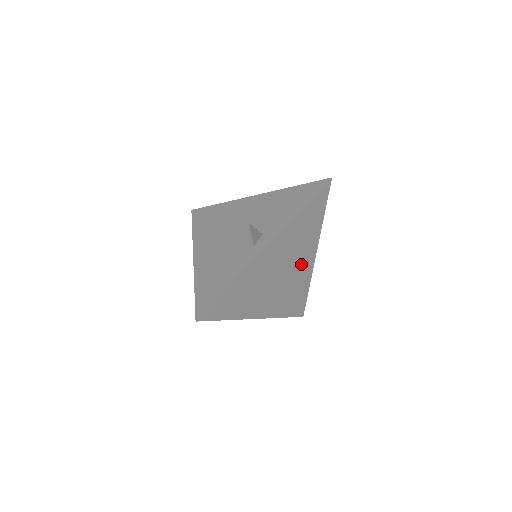
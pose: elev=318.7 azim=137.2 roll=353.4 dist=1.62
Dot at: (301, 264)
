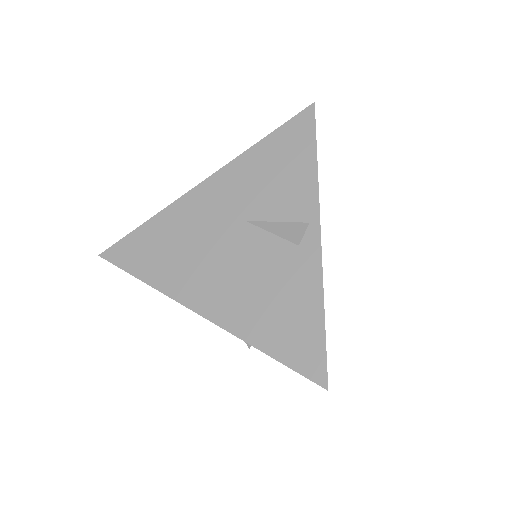
Dot at: occluded
